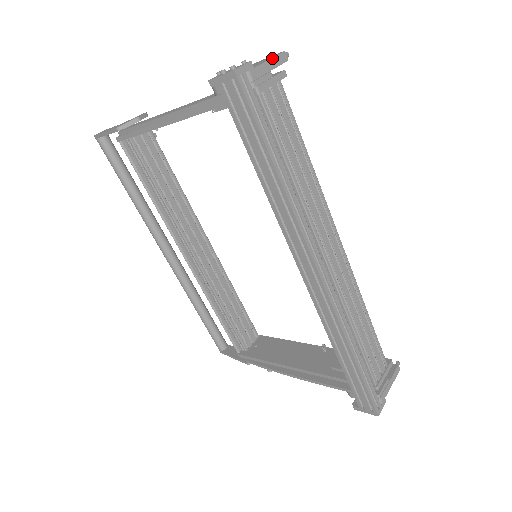
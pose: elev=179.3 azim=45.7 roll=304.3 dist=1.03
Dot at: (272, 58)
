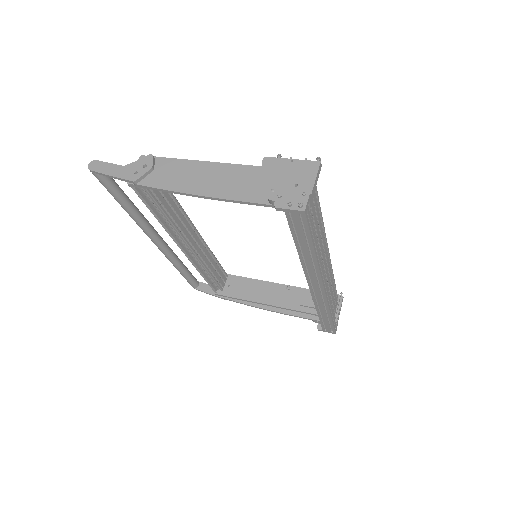
Dot at: (316, 176)
